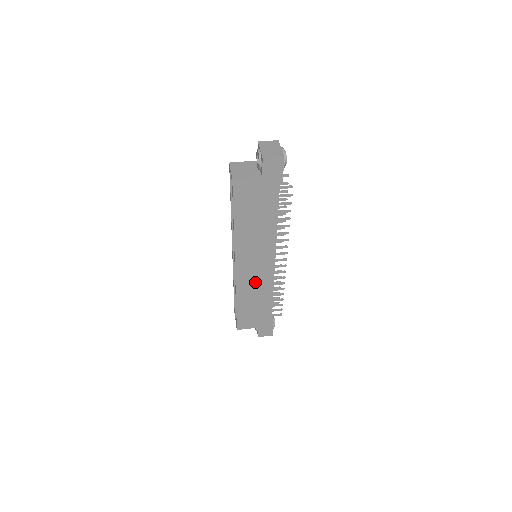
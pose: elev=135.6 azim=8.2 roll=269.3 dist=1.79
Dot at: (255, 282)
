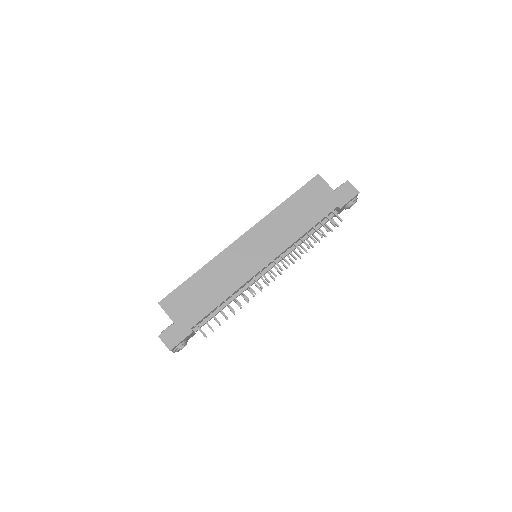
Dot at: (235, 267)
